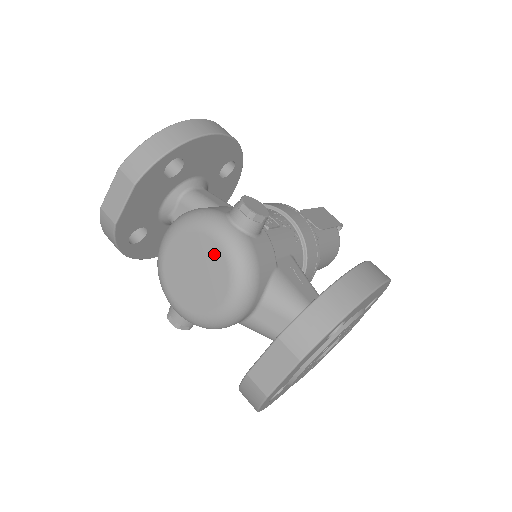
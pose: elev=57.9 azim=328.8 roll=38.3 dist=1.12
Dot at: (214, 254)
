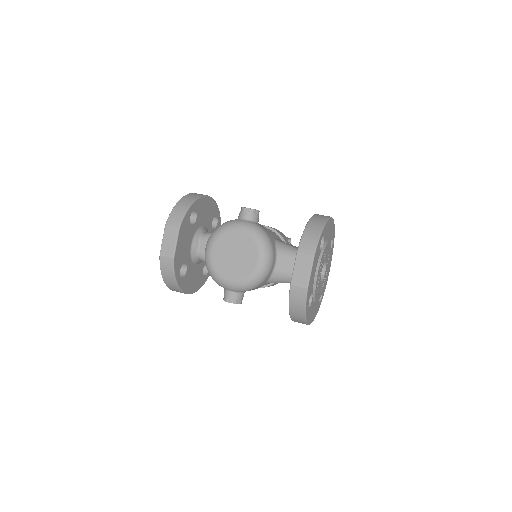
Dot at: (242, 237)
